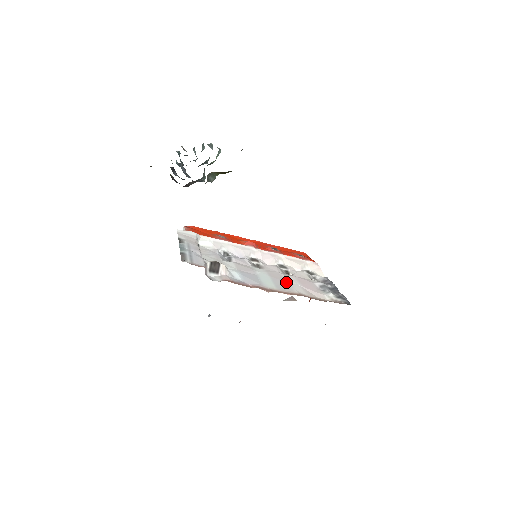
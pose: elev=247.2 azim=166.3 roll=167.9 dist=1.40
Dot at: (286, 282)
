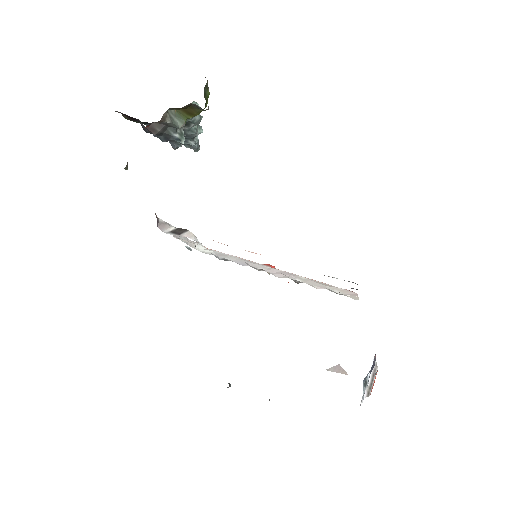
Dot at: occluded
